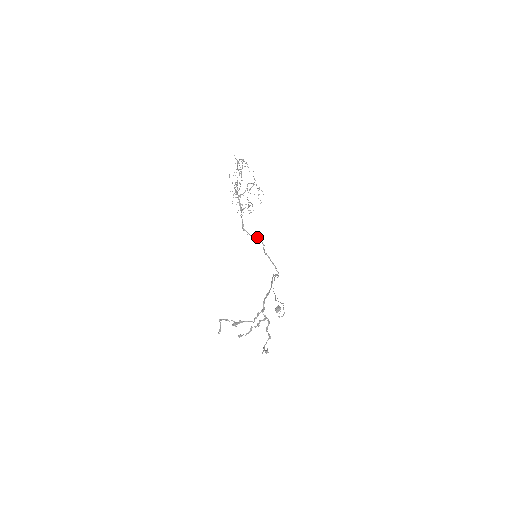
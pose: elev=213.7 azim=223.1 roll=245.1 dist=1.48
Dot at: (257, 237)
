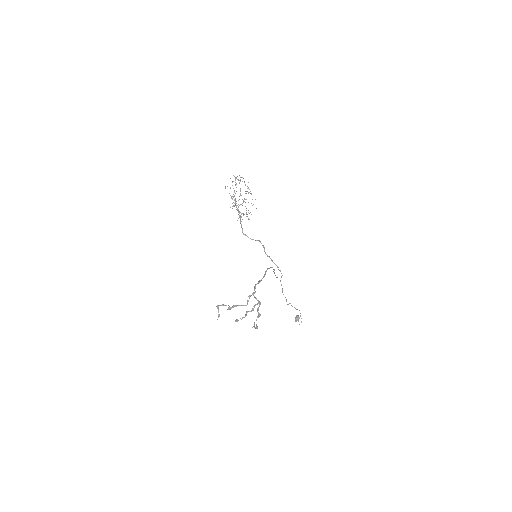
Dot at: (257, 240)
